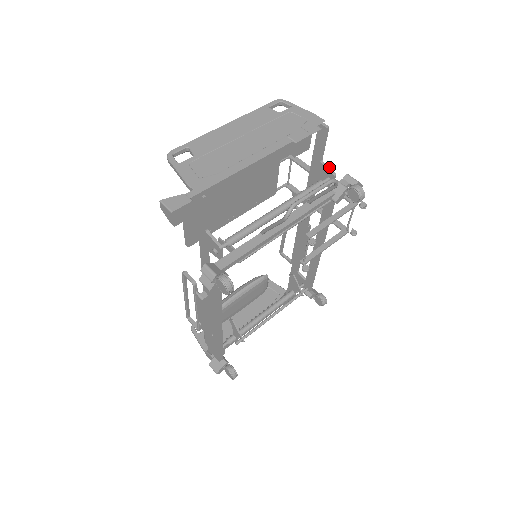
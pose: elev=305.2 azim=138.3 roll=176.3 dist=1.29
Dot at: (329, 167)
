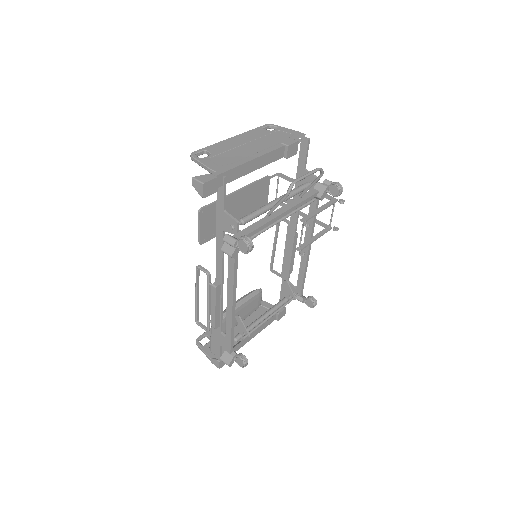
Dot at: occluded
